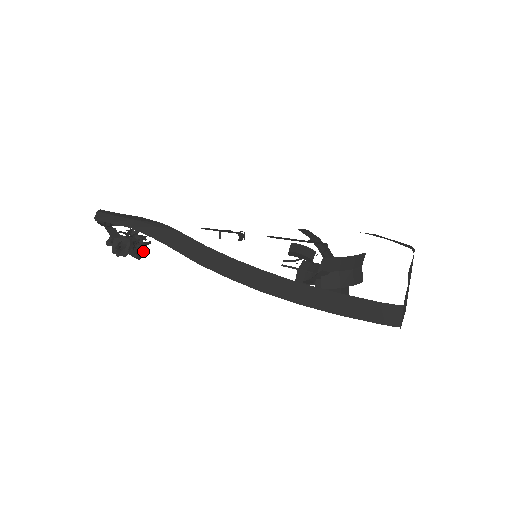
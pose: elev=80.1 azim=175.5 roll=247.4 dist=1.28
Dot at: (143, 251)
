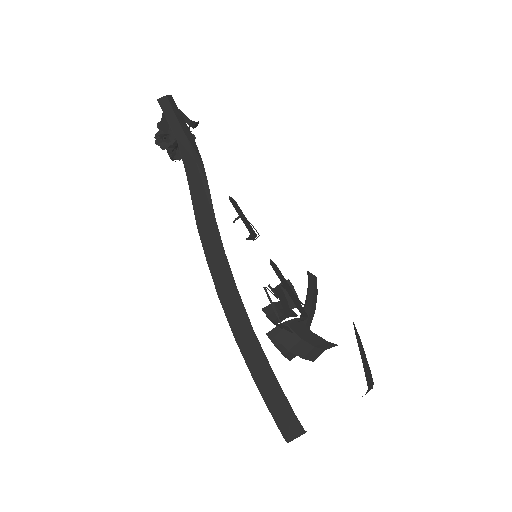
Dot at: (181, 157)
